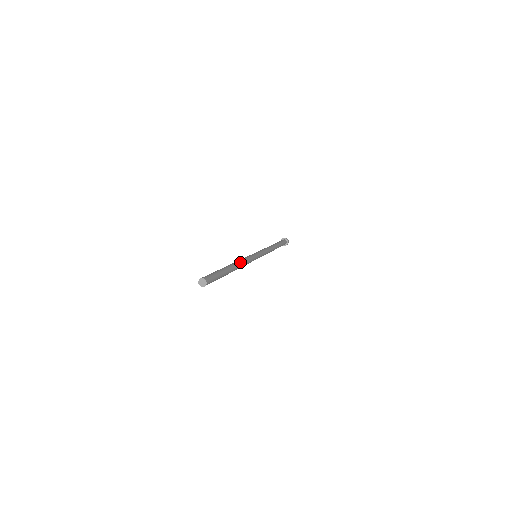
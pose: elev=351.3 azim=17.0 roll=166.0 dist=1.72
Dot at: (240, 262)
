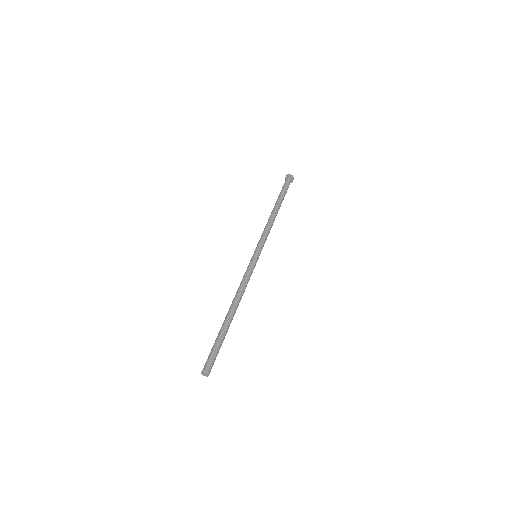
Dot at: (236, 297)
